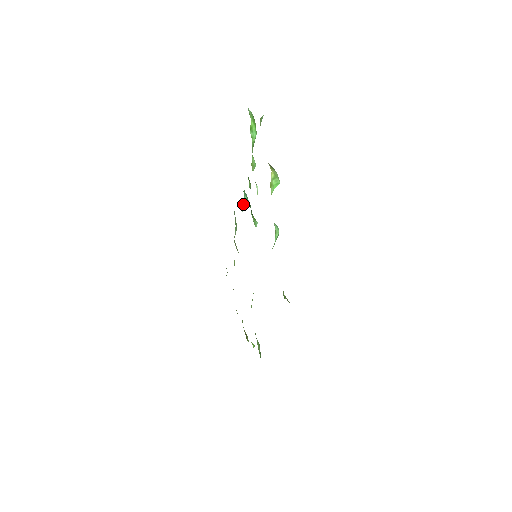
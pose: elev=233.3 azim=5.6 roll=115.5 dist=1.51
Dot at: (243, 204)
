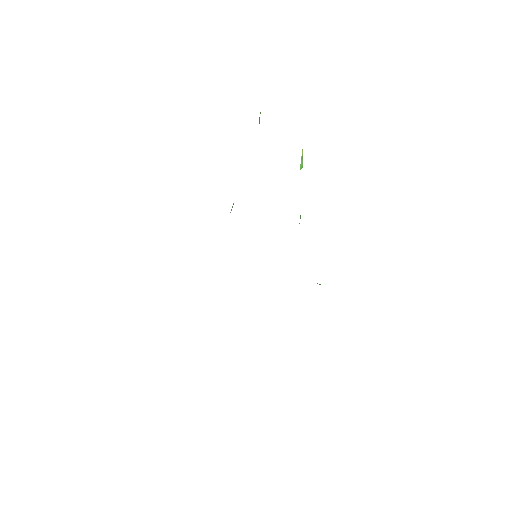
Dot at: (233, 203)
